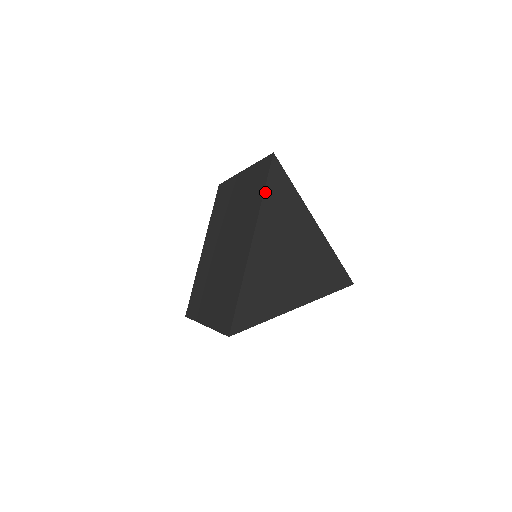
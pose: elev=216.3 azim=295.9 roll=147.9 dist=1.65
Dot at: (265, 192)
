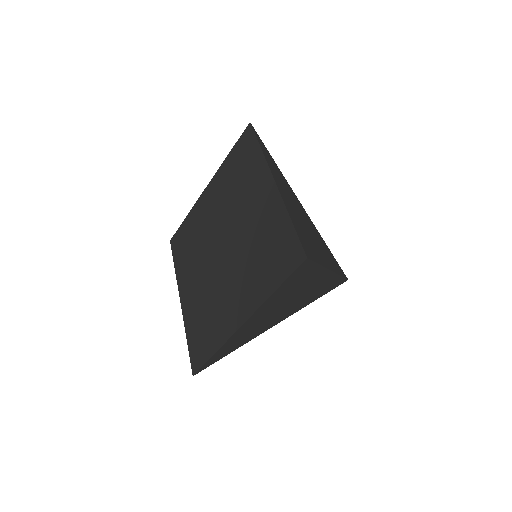
Dot at: (261, 147)
